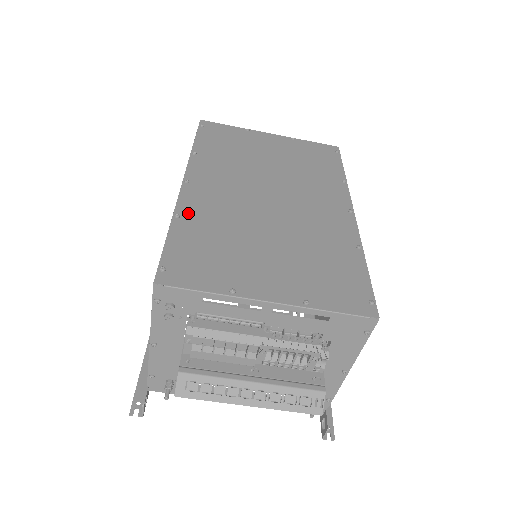
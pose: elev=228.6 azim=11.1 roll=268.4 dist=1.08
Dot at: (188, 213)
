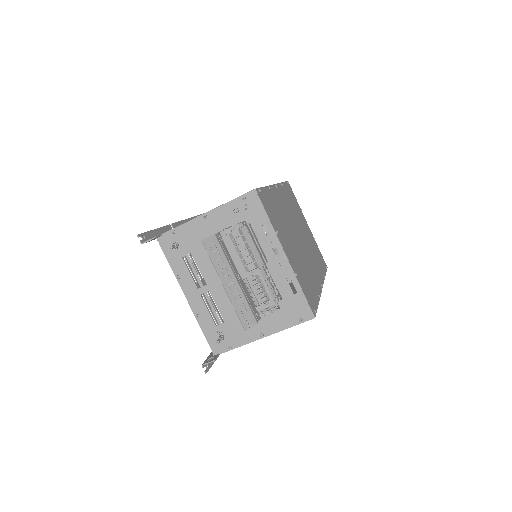
Dot at: (273, 193)
